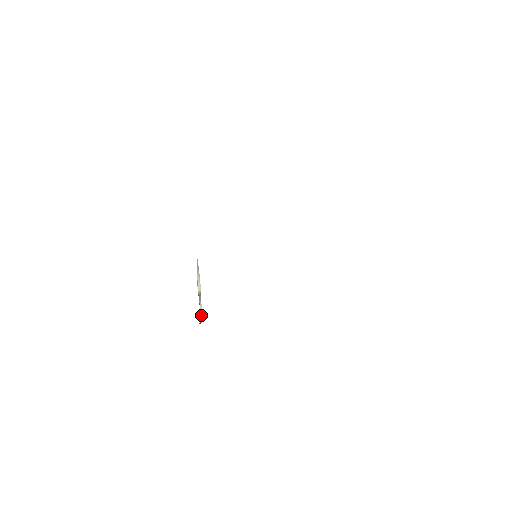
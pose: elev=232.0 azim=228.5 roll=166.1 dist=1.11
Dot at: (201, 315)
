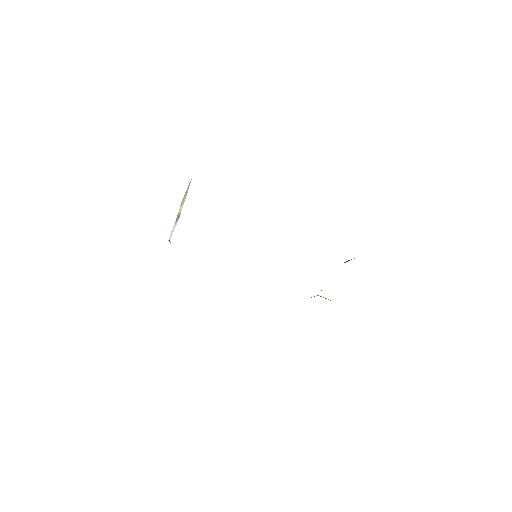
Dot at: occluded
